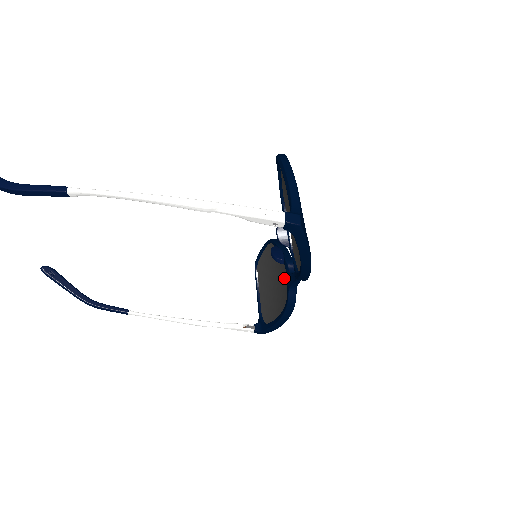
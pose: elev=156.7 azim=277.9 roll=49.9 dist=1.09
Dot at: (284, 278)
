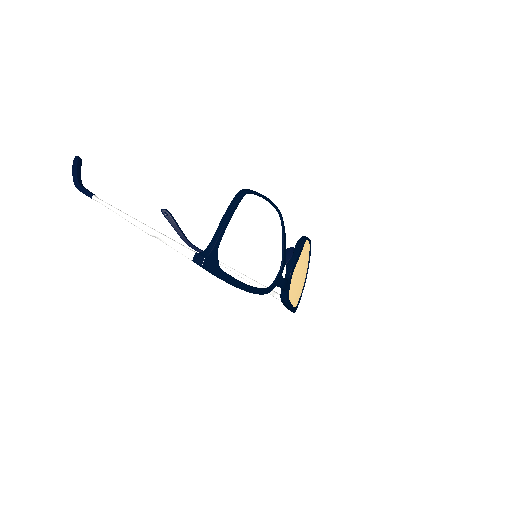
Dot at: occluded
